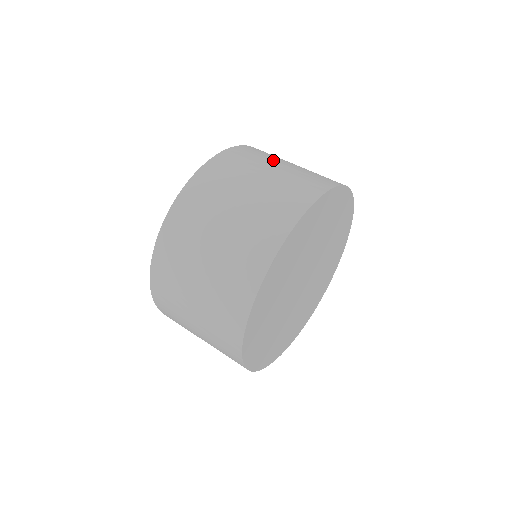
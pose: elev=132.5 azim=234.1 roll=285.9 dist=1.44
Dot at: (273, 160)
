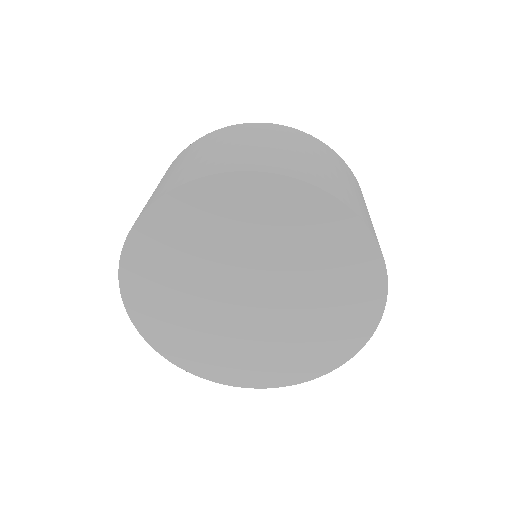
Dot at: (319, 155)
